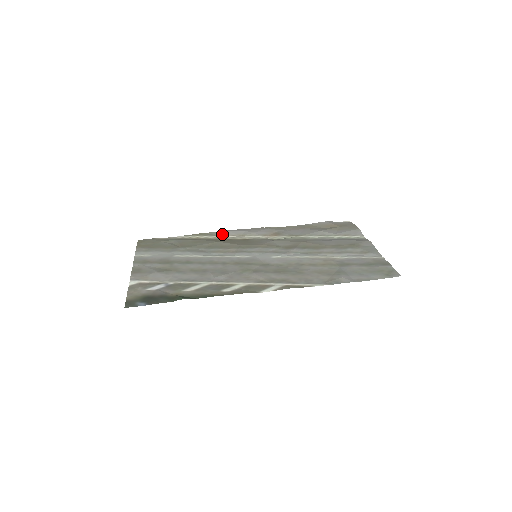
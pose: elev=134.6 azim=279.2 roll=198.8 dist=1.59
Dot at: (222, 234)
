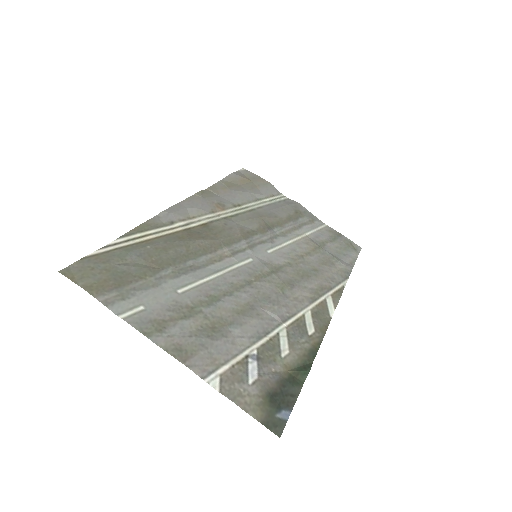
Dot at: (168, 220)
